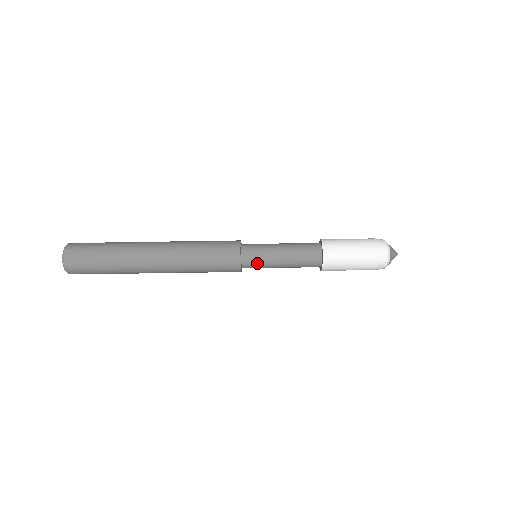
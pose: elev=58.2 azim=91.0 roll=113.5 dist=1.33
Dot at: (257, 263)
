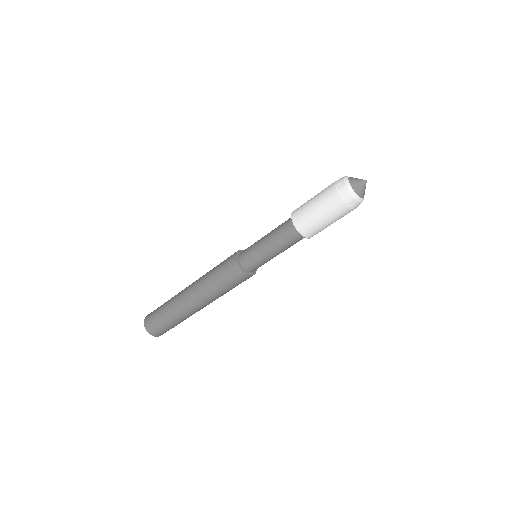
Dot at: (250, 256)
